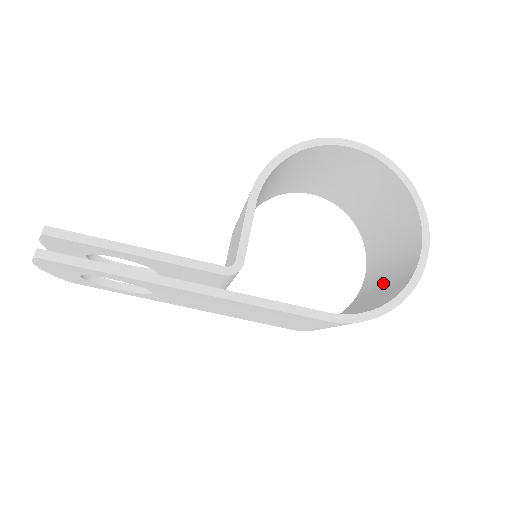
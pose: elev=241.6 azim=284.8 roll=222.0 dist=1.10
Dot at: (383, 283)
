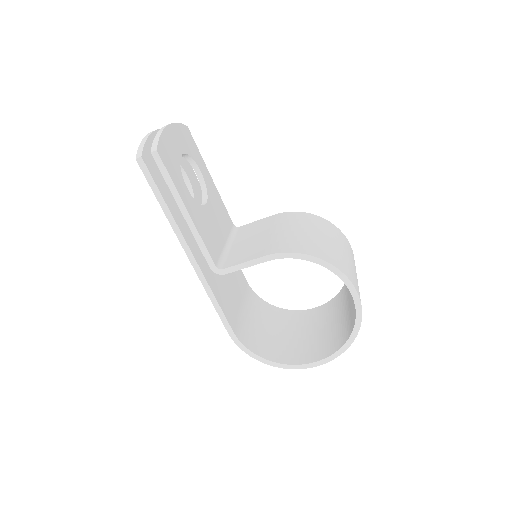
Dot at: (294, 335)
